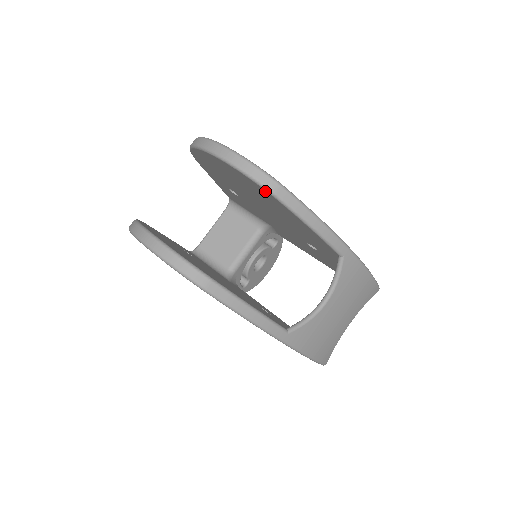
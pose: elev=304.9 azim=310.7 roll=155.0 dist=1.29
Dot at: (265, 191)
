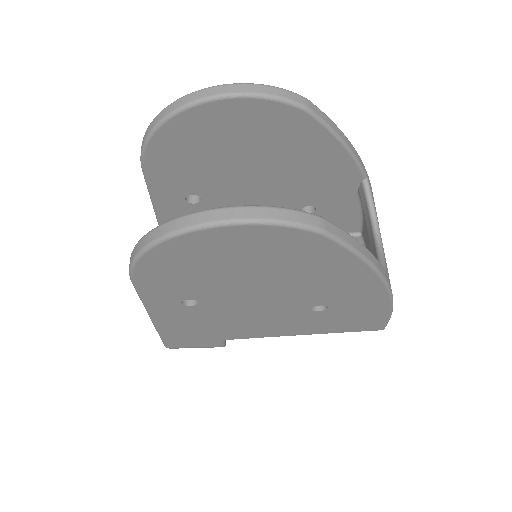
Dot at: (297, 112)
